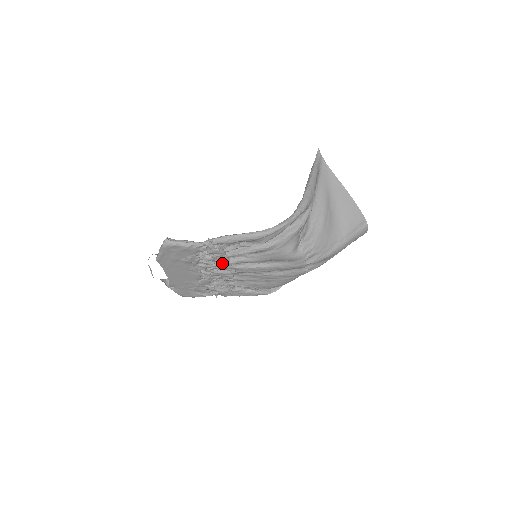
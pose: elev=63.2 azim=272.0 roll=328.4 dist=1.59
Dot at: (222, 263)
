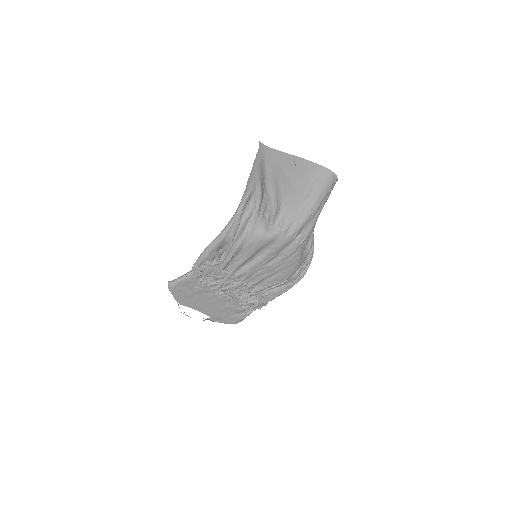
Dot at: (225, 277)
